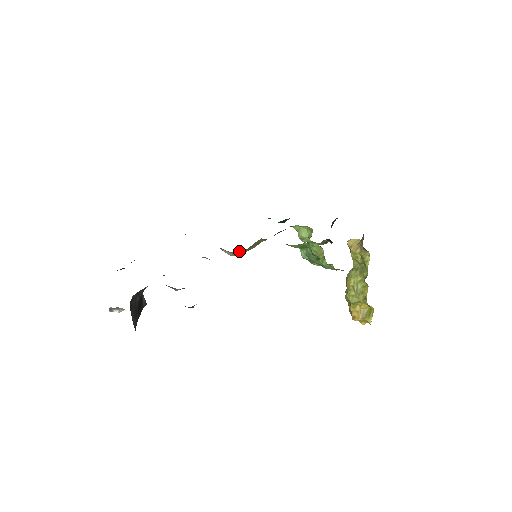
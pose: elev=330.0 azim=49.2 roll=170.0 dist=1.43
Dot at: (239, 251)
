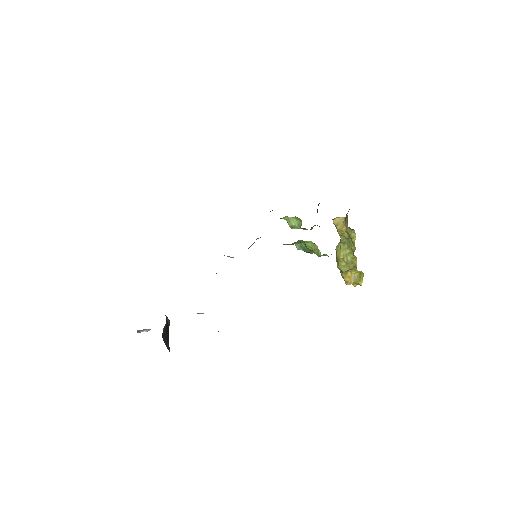
Dot at: occluded
